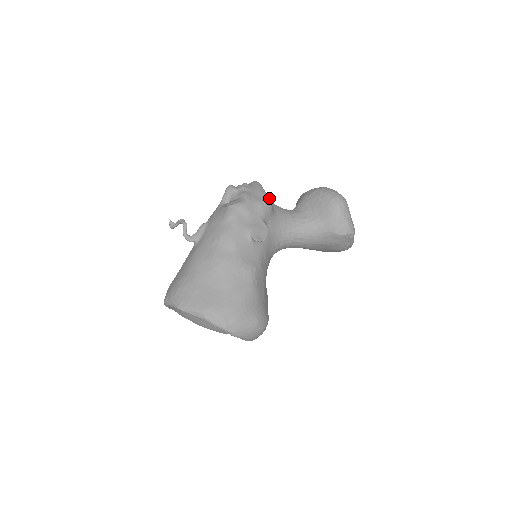
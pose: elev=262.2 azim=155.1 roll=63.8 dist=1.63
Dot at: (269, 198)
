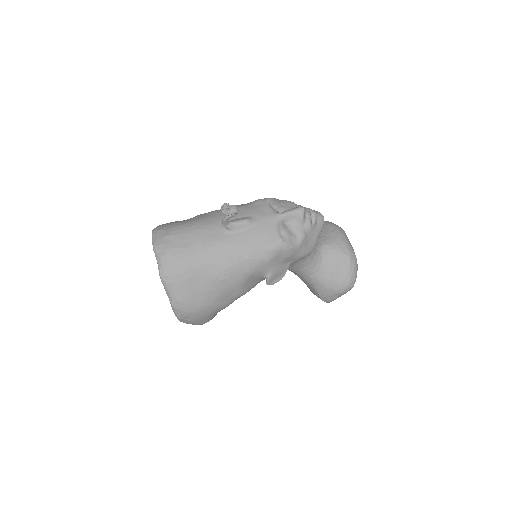
Dot at: occluded
